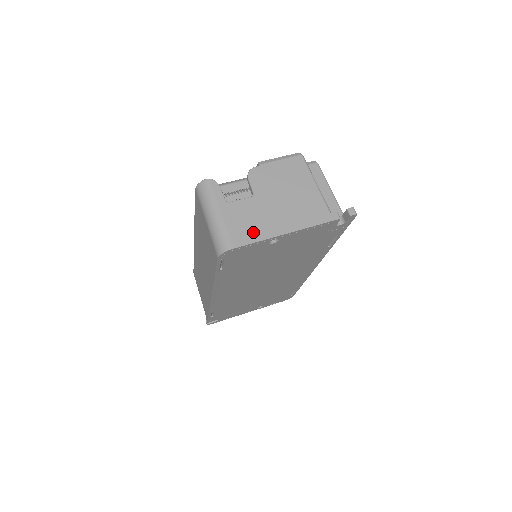
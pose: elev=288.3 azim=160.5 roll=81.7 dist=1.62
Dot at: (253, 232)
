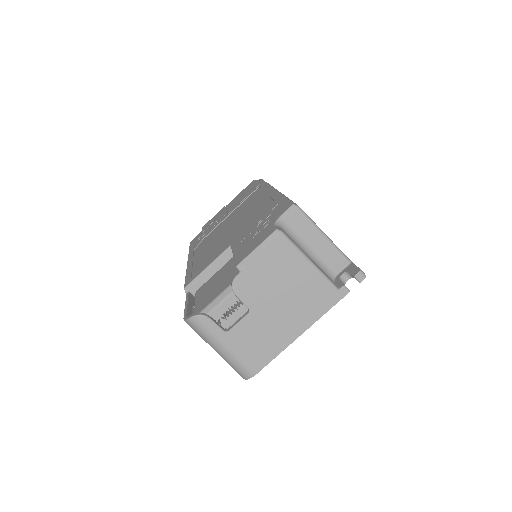
Dot at: (267, 350)
